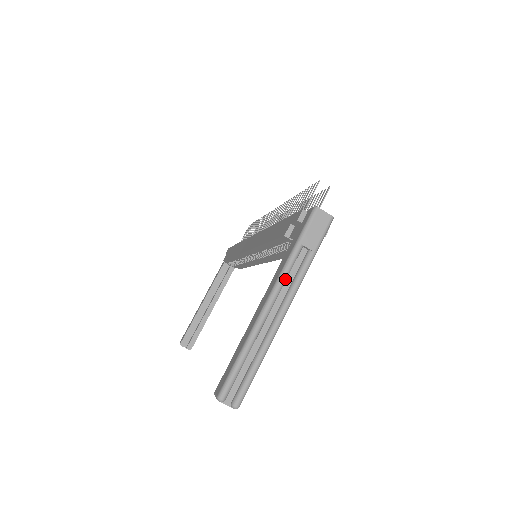
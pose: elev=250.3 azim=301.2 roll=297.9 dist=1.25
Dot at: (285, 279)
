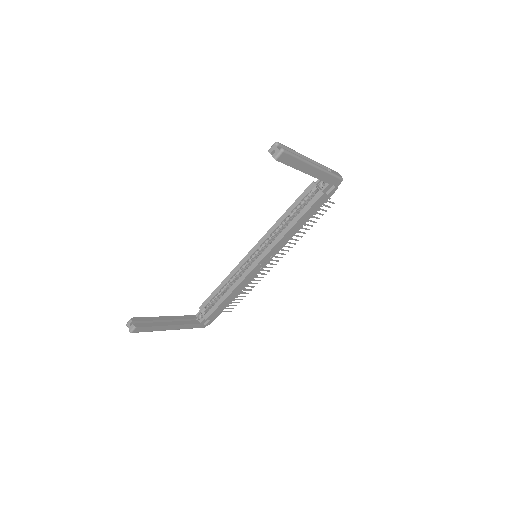
Dot at: (318, 164)
